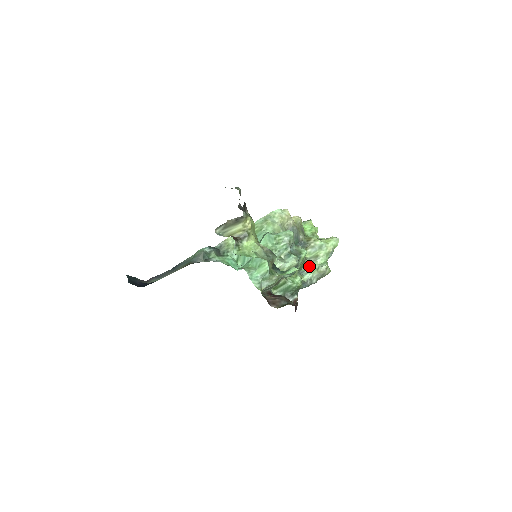
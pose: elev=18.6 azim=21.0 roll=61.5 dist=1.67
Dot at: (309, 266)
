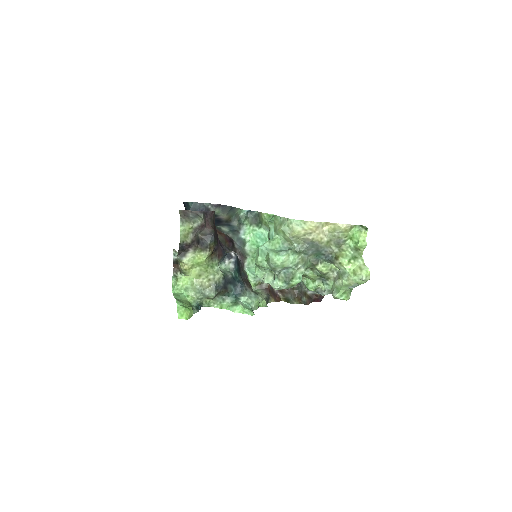
Dot at: (332, 279)
